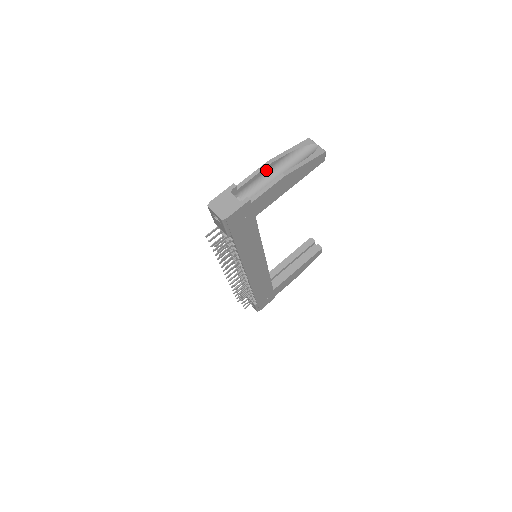
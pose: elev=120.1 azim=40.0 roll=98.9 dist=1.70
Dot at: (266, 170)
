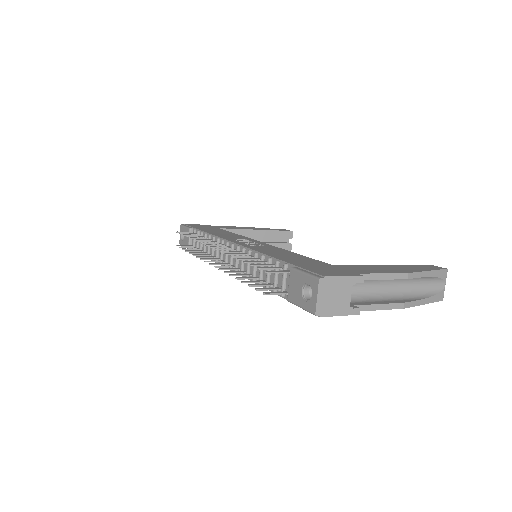
Dot at: occluded
